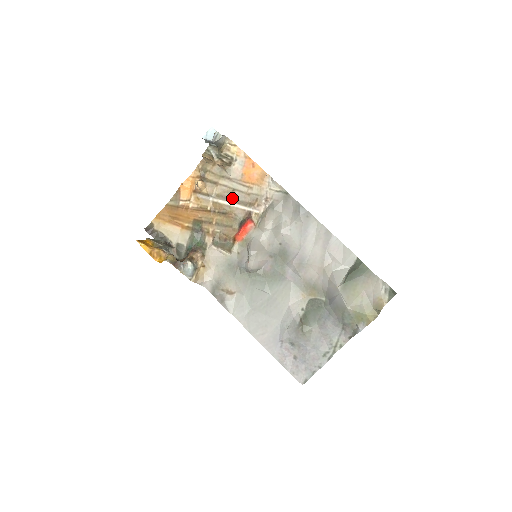
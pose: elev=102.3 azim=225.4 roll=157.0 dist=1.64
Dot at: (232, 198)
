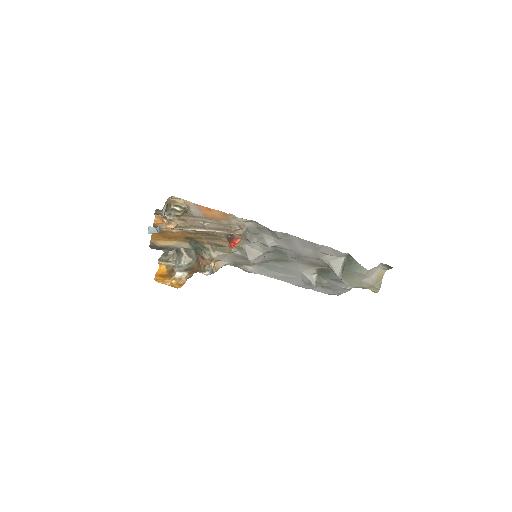
Dot at: (207, 227)
